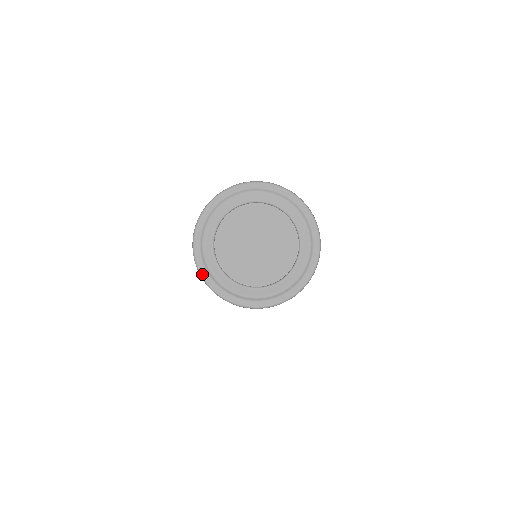
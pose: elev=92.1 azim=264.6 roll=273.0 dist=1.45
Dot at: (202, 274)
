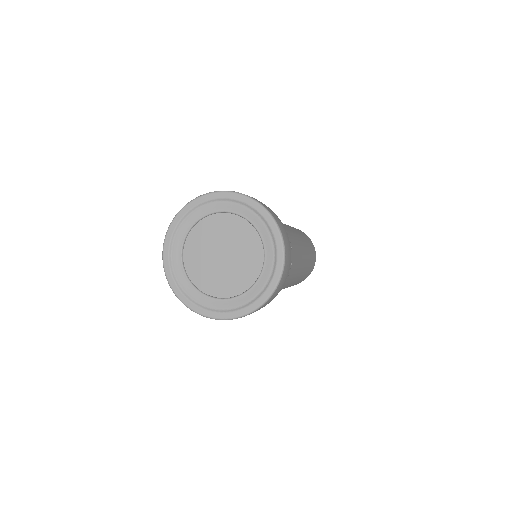
Dot at: (169, 281)
